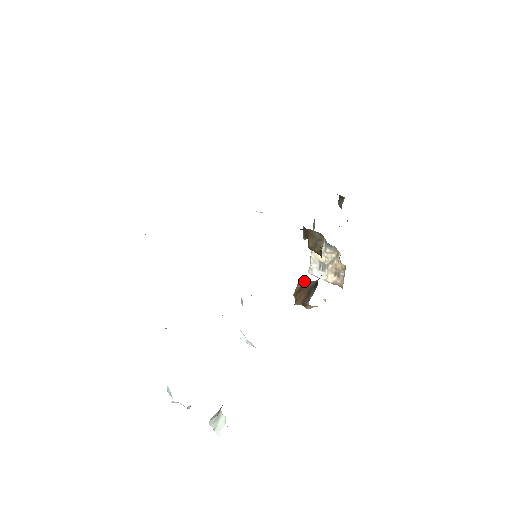
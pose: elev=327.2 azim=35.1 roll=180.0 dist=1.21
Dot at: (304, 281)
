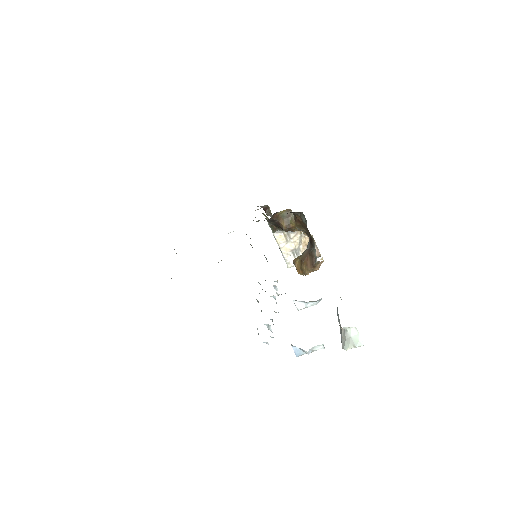
Dot at: (298, 257)
